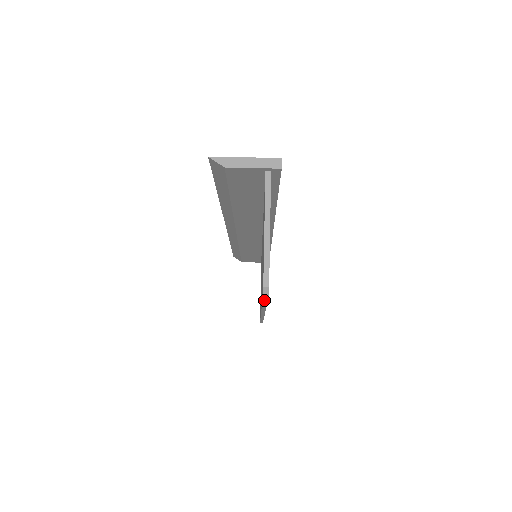
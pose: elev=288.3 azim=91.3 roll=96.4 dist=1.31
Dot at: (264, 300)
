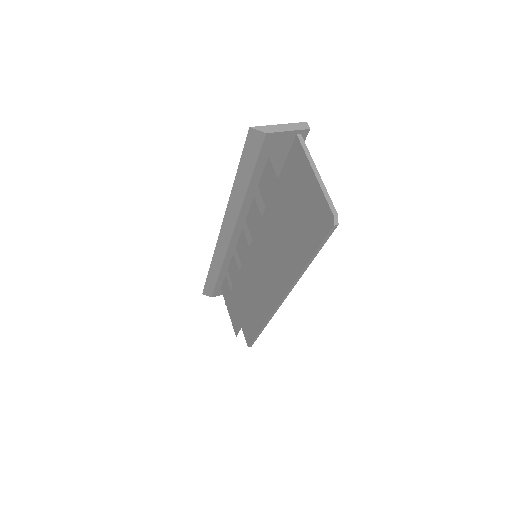
Dot at: (321, 245)
